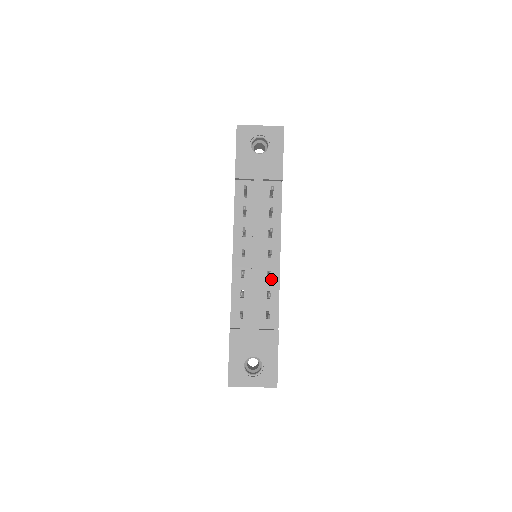
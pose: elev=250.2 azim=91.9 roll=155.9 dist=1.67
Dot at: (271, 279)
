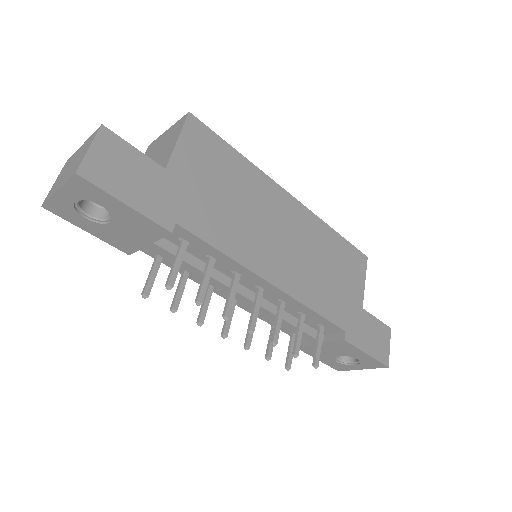
Dot at: (289, 304)
